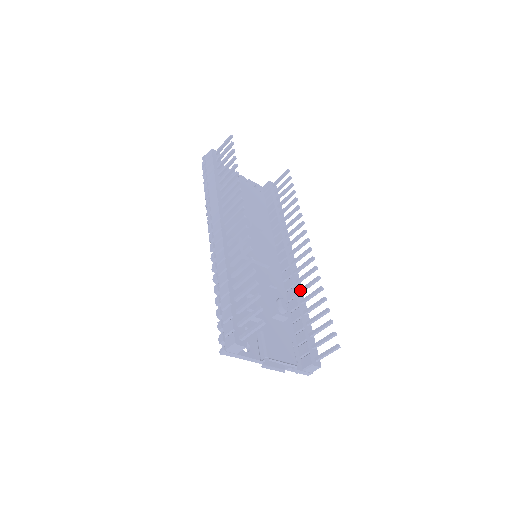
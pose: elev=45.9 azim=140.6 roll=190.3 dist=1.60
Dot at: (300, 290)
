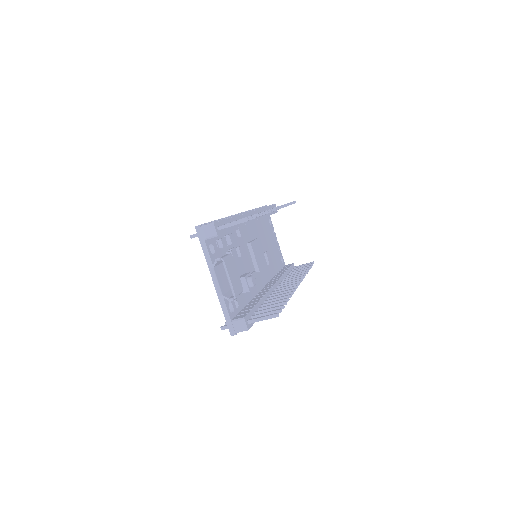
Dot at: (270, 297)
